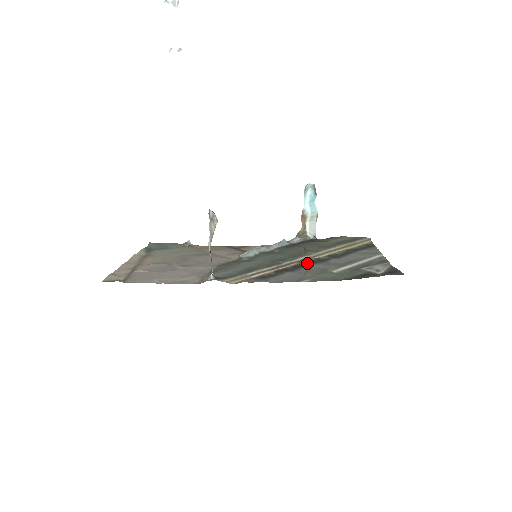
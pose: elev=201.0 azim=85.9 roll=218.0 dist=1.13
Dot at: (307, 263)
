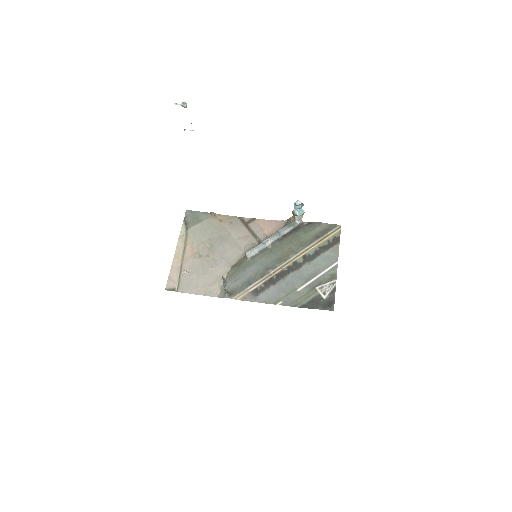
Dot at: (286, 271)
